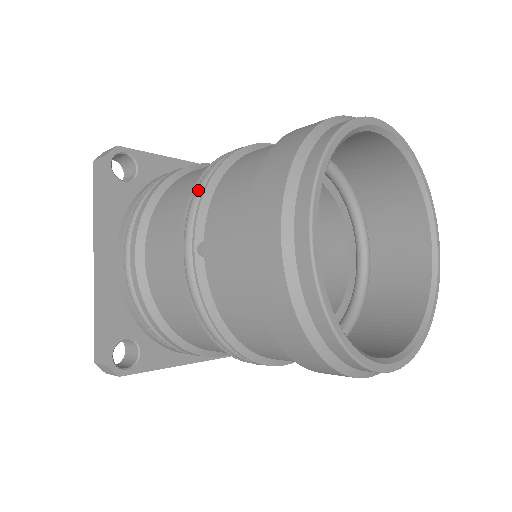
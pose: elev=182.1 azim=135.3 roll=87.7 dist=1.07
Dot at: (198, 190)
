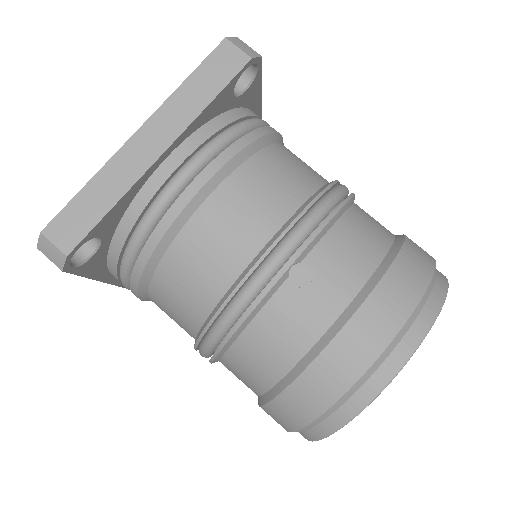
Dot at: (322, 211)
